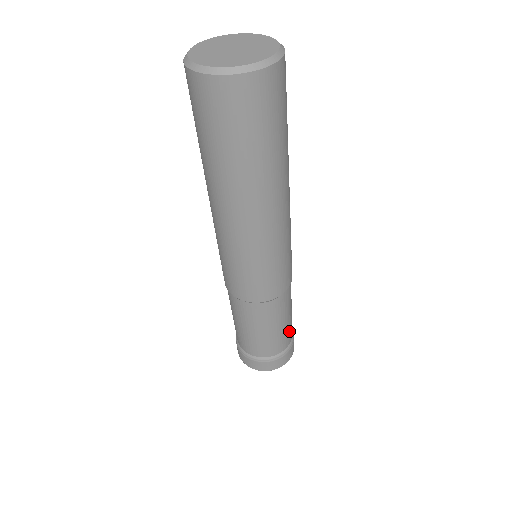
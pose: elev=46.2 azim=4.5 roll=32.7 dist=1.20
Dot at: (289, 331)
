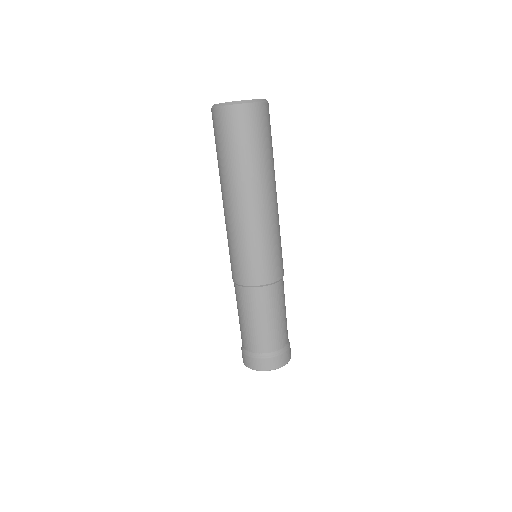
Dot at: occluded
